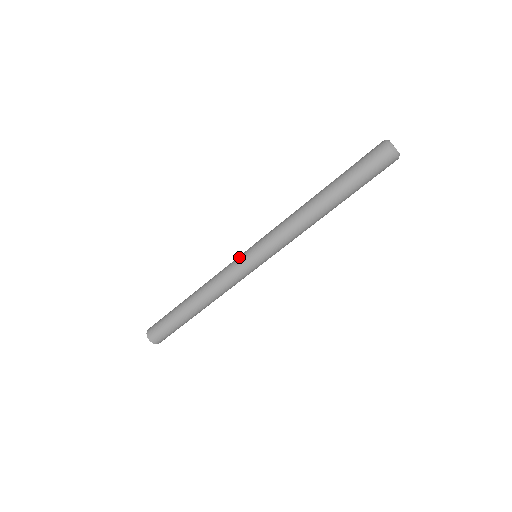
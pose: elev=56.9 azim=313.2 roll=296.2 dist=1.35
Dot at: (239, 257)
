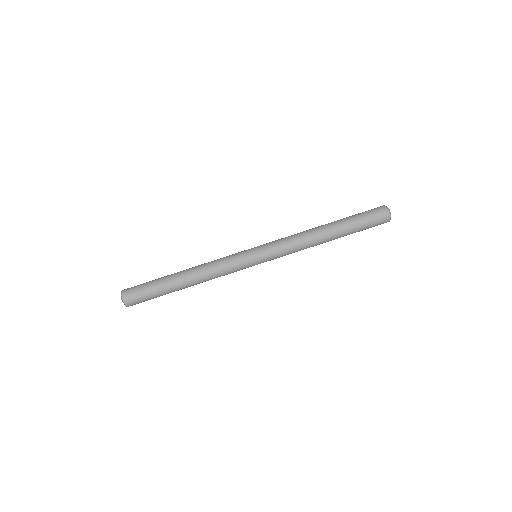
Dot at: occluded
